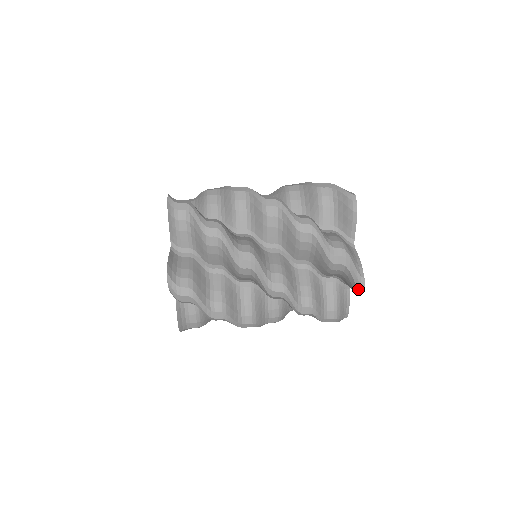
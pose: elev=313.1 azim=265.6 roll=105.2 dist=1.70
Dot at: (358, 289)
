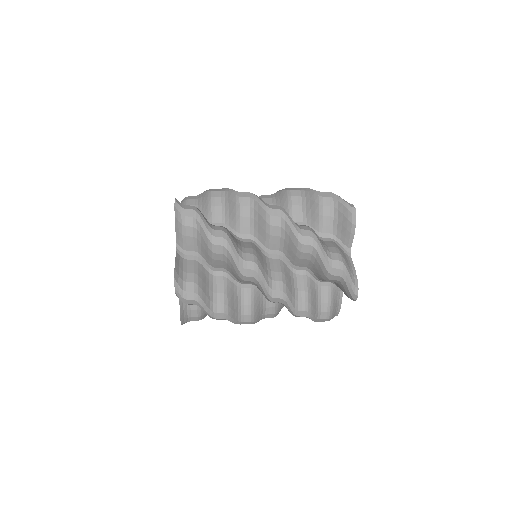
Dot at: (351, 214)
